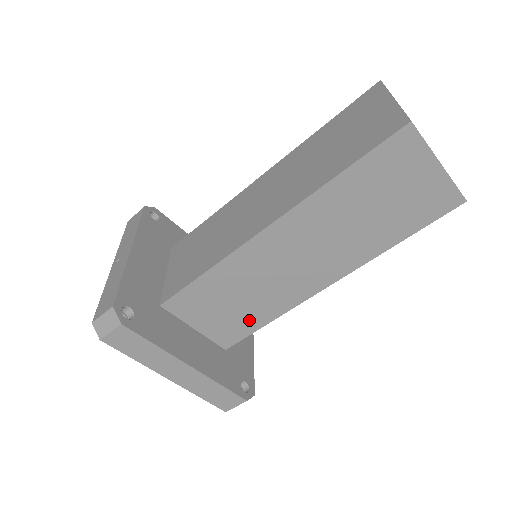
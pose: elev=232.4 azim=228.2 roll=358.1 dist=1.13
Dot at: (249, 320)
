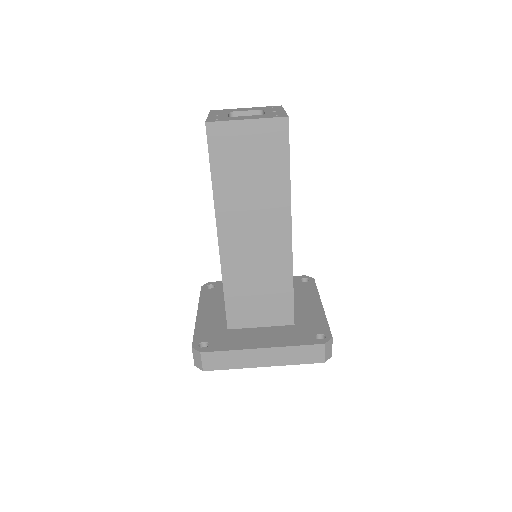
Dot at: (281, 294)
